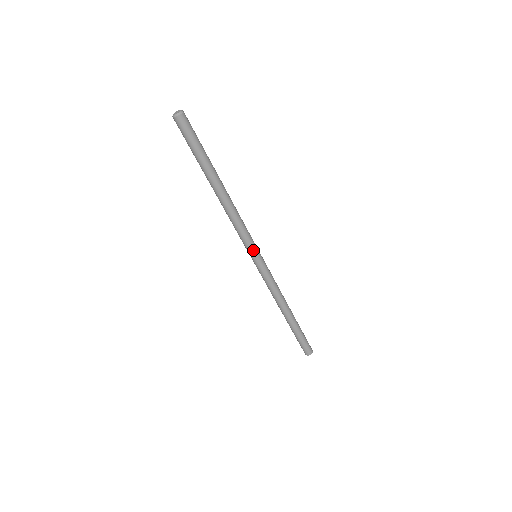
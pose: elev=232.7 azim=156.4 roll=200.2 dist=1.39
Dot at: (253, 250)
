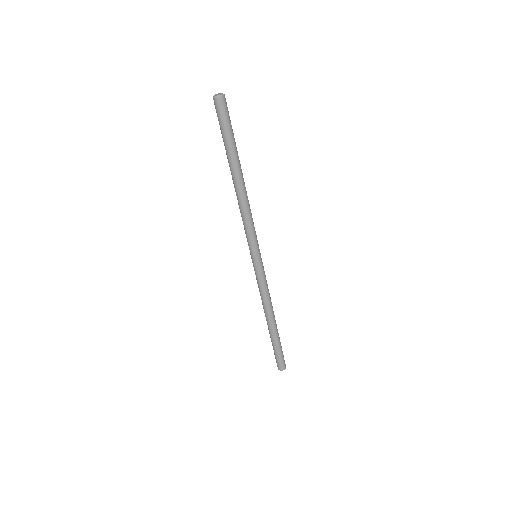
Dot at: (256, 249)
